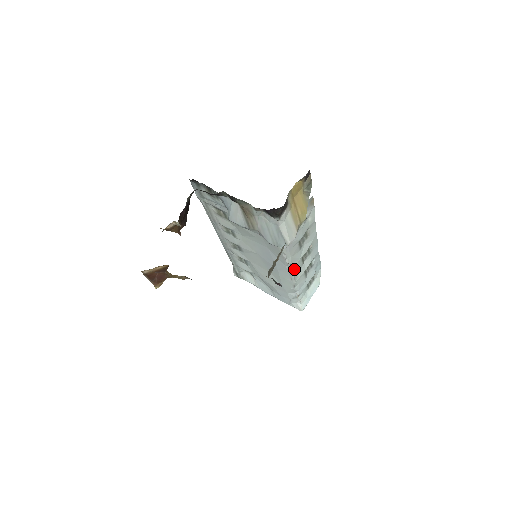
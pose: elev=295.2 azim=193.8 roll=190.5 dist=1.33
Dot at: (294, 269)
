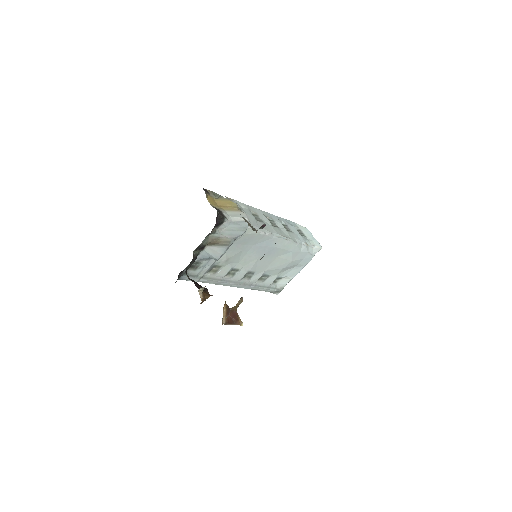
Dot at: (278, 234)
